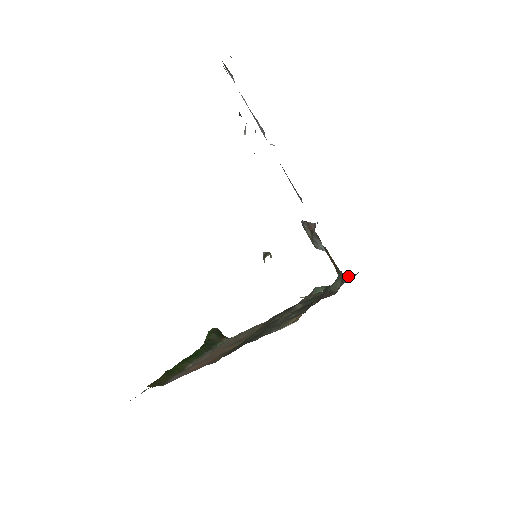
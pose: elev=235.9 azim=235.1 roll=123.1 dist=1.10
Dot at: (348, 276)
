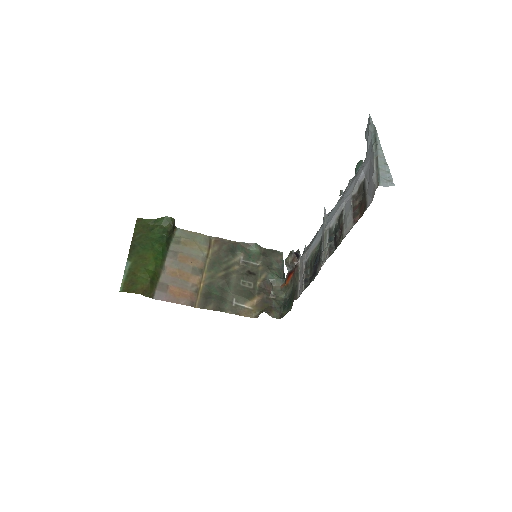
Dot at: (276, 251)
